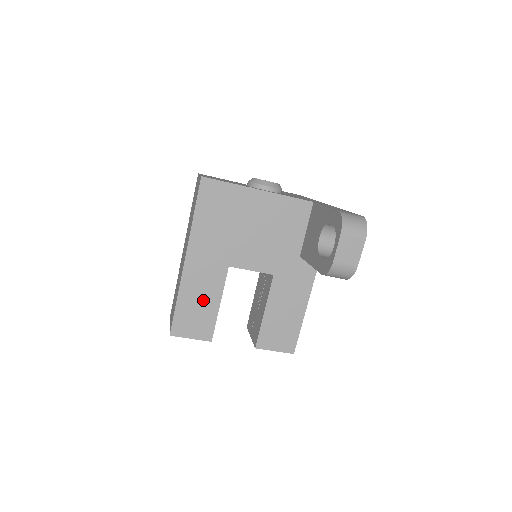
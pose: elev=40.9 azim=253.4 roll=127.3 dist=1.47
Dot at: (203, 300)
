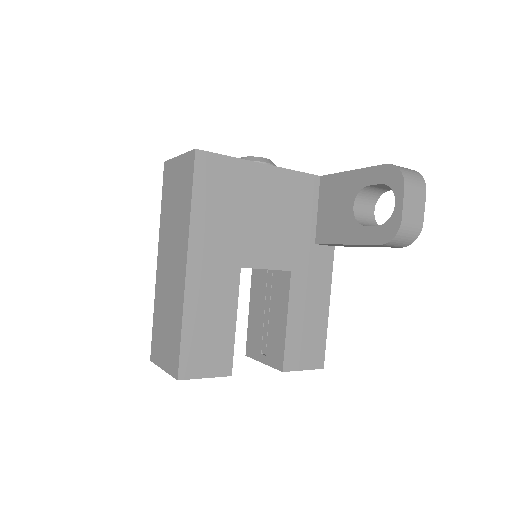
Dot at: (215, 319)
